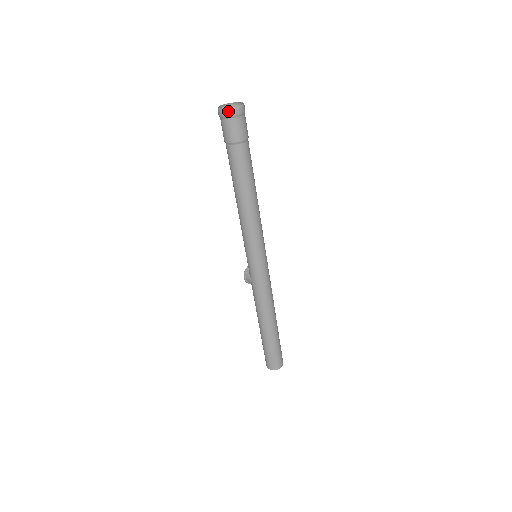
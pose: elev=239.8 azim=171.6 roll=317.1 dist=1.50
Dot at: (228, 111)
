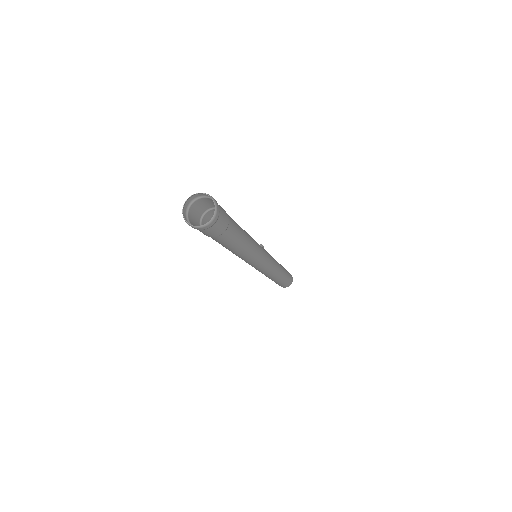
Dot at: (196, 228)
